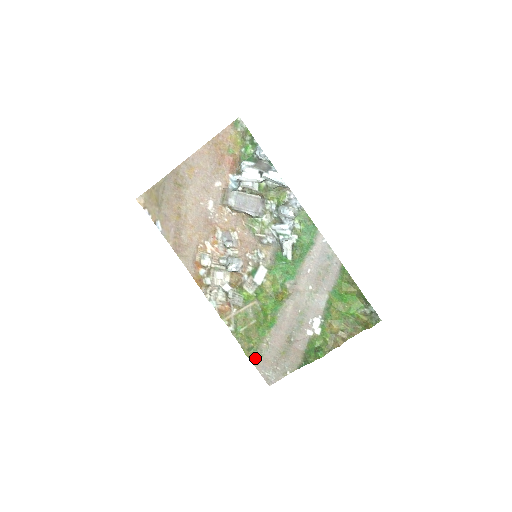
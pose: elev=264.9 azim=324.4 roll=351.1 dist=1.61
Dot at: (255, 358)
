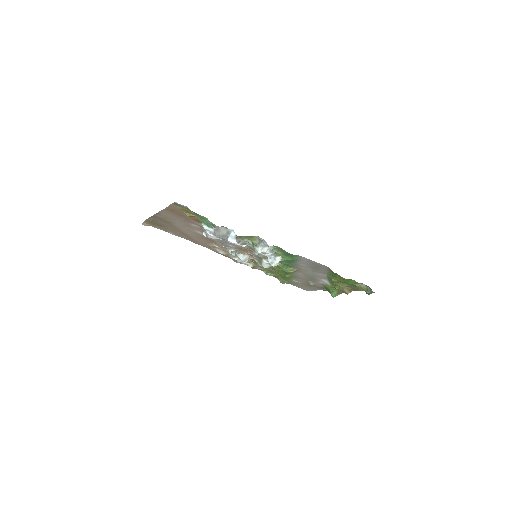
Dot at: (290, 283)
